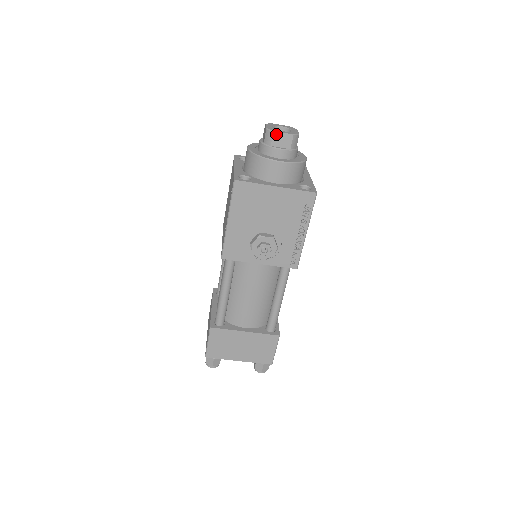
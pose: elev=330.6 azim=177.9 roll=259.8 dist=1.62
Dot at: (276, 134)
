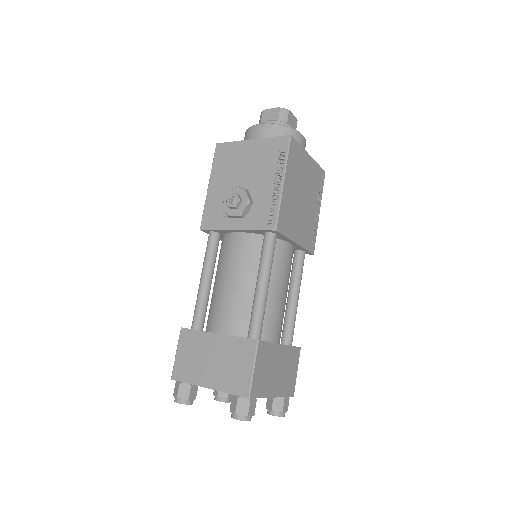
Dot at: (265, 112)
